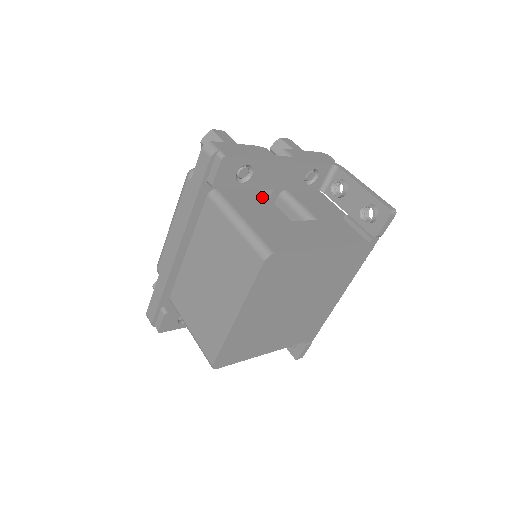
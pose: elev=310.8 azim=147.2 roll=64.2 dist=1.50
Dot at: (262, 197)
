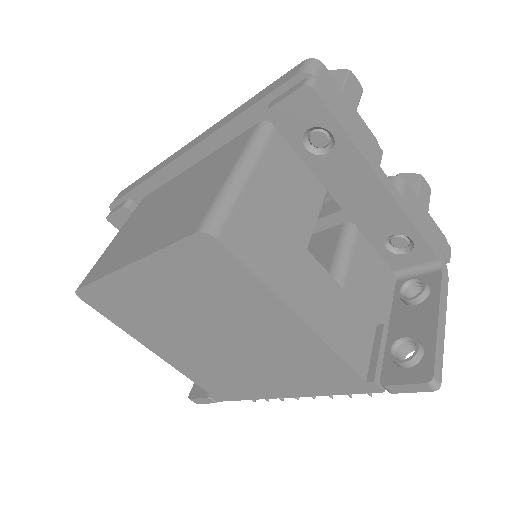
Dot at: (316, 195)
